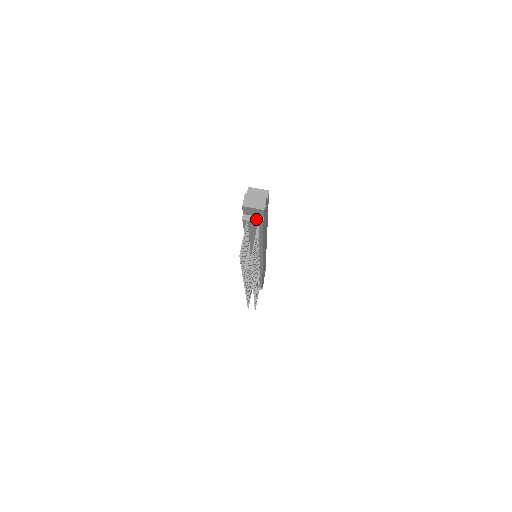
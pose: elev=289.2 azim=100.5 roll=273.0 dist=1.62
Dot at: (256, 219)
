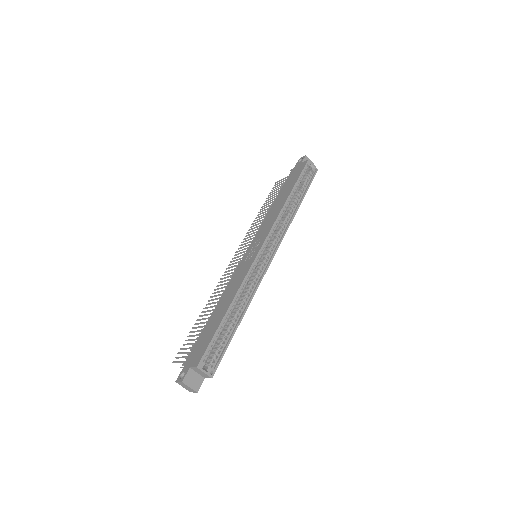
Dot at: occluded
